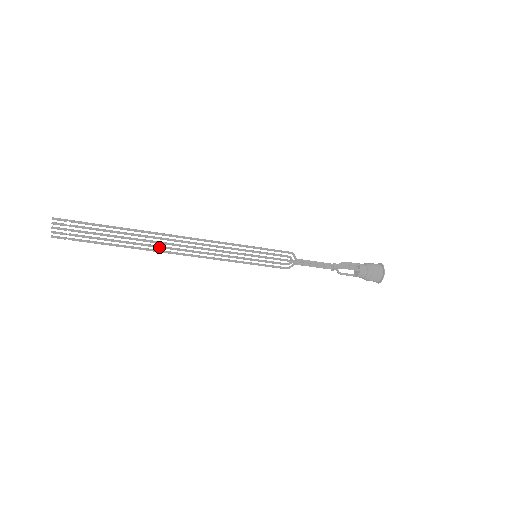
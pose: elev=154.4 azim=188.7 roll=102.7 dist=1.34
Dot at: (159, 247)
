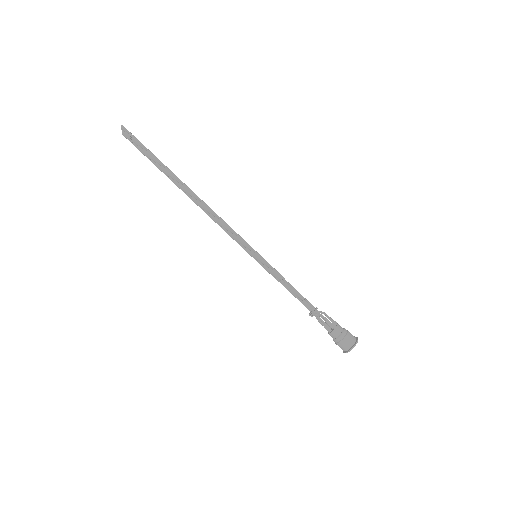
Dot at: (189, 195)
